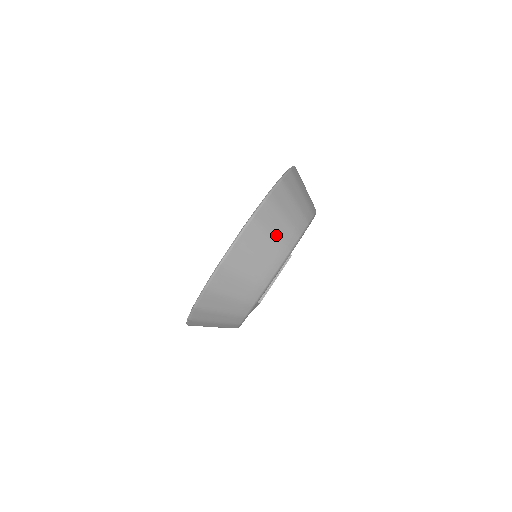
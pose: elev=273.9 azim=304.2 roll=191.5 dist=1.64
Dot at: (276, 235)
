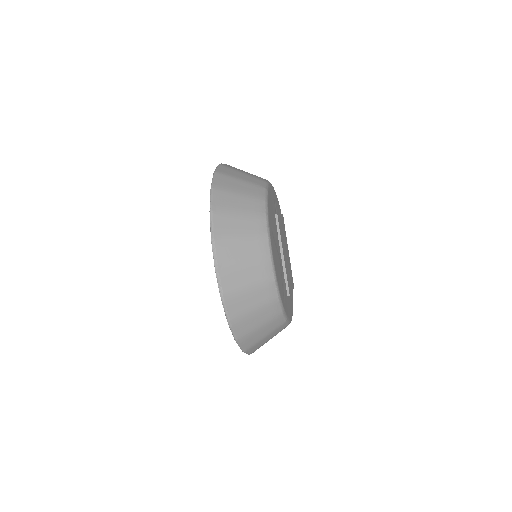
Dot at: occluded
